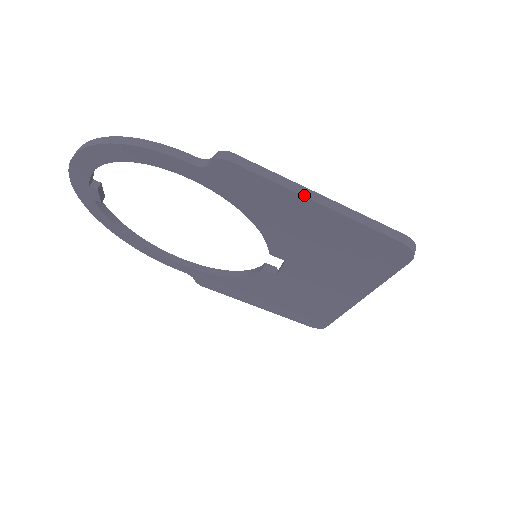
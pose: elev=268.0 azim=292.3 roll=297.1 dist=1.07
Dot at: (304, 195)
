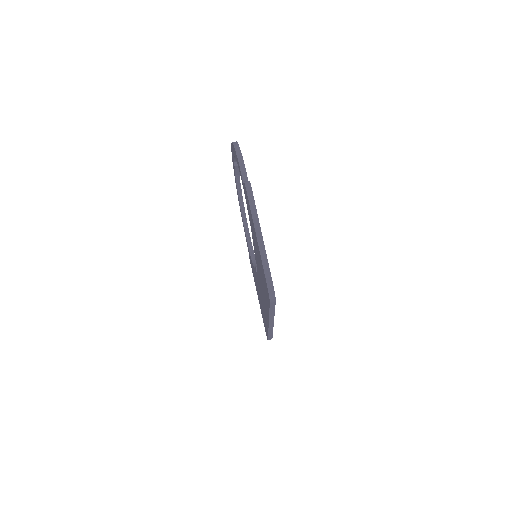
Dot at: (255, 226)
